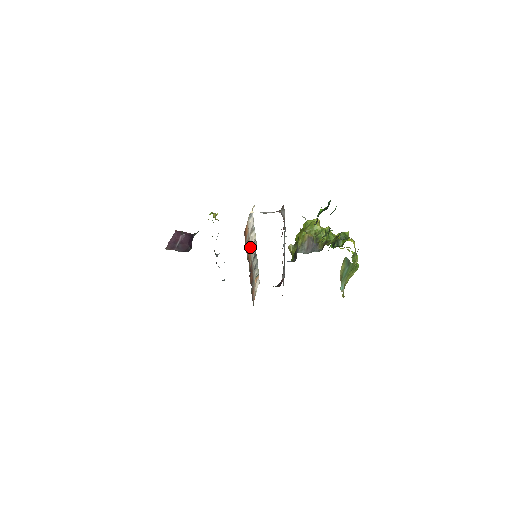
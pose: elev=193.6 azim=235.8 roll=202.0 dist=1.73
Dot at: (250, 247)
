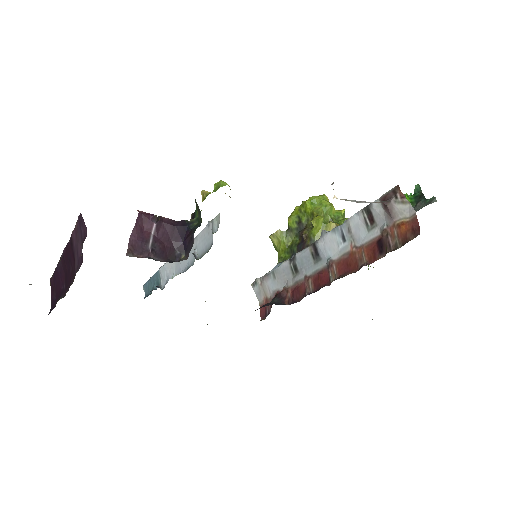
Dot at: occluded
